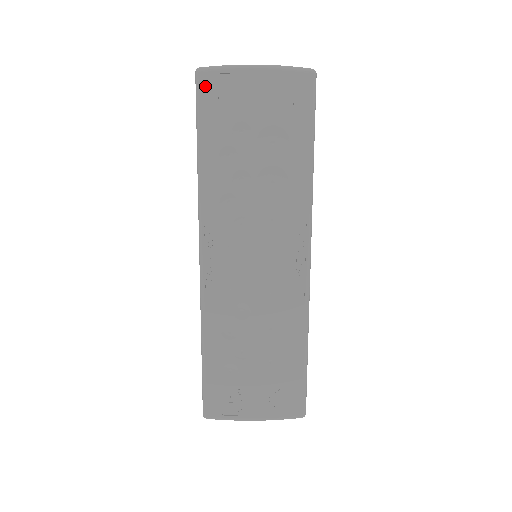
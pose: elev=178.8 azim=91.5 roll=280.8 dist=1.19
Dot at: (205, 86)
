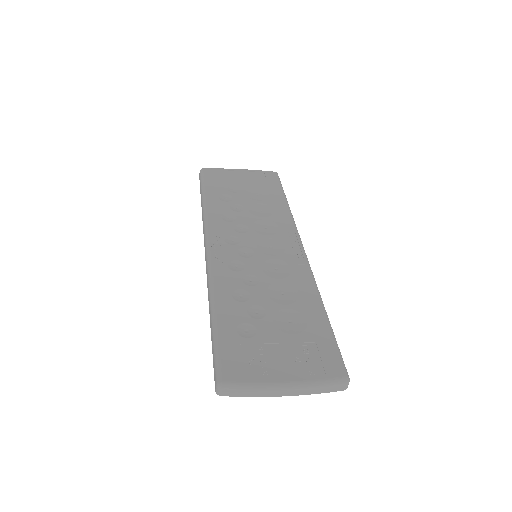
Dot at: (207, 173)
